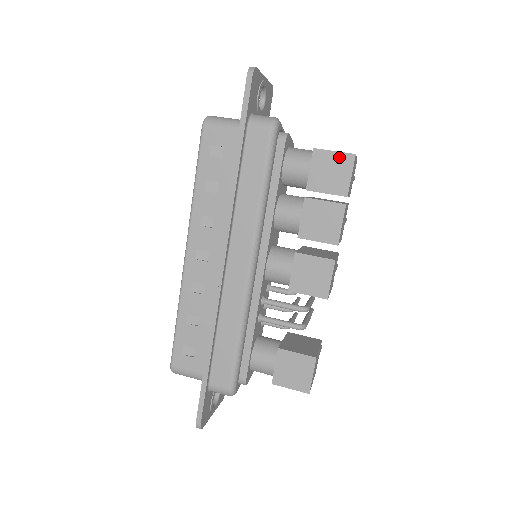
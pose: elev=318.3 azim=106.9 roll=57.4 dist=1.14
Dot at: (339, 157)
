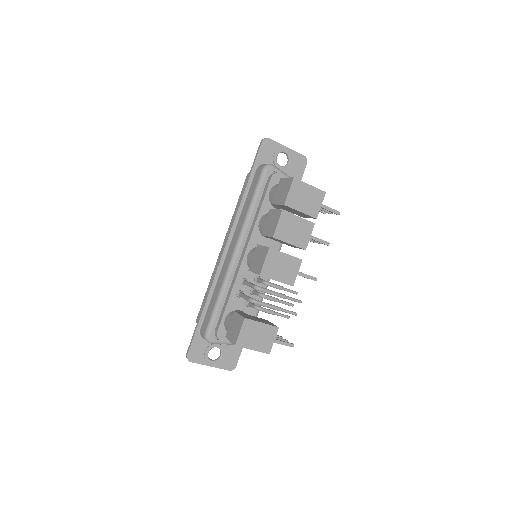
Dot at: (288, 181)
